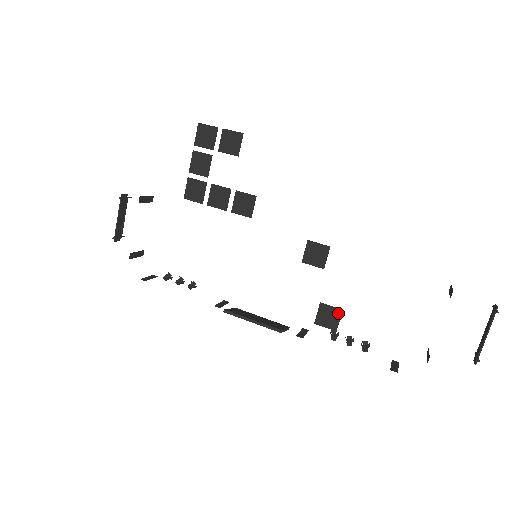
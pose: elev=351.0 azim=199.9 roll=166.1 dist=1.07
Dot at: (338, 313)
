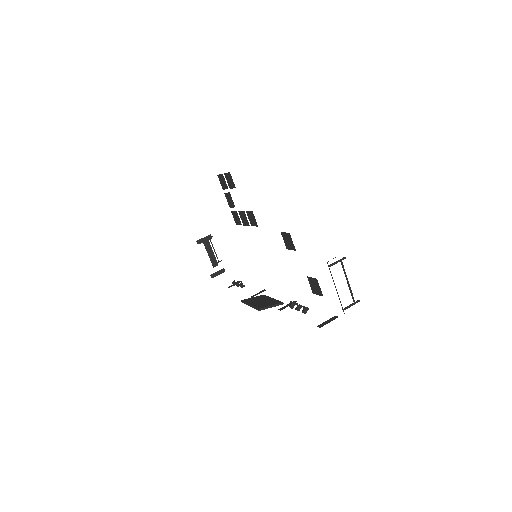
Dot at: (317, 282)
